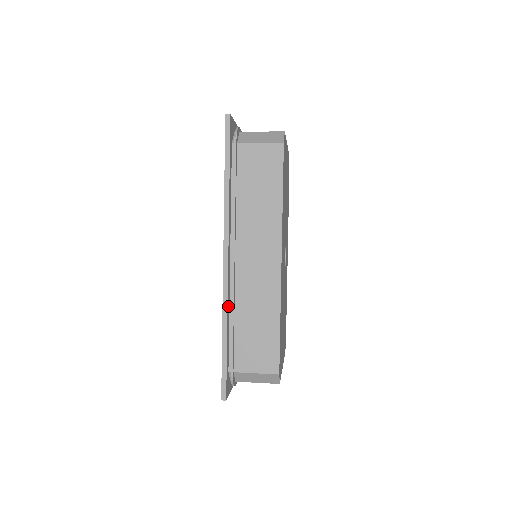
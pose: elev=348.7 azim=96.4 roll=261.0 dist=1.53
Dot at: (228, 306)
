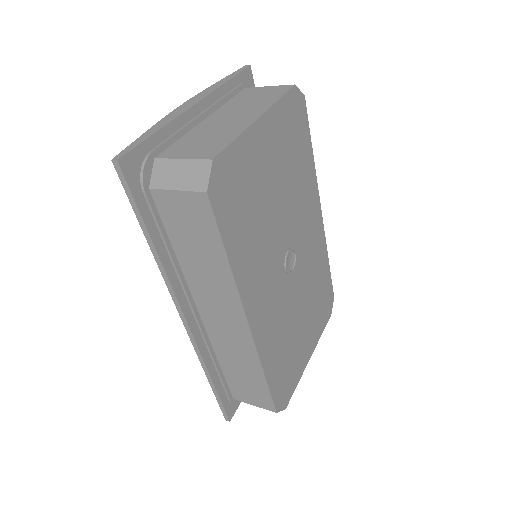
Dot at: (206, 355)
